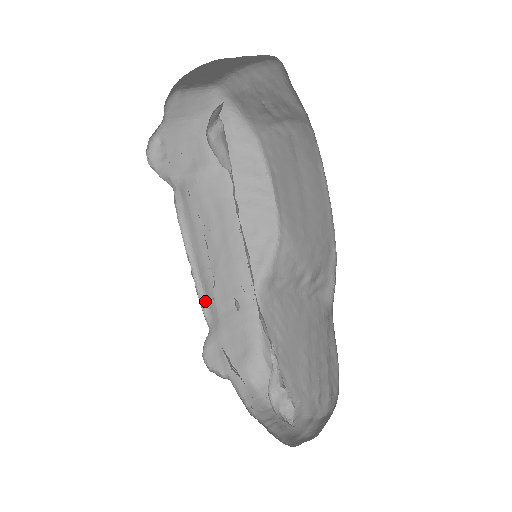
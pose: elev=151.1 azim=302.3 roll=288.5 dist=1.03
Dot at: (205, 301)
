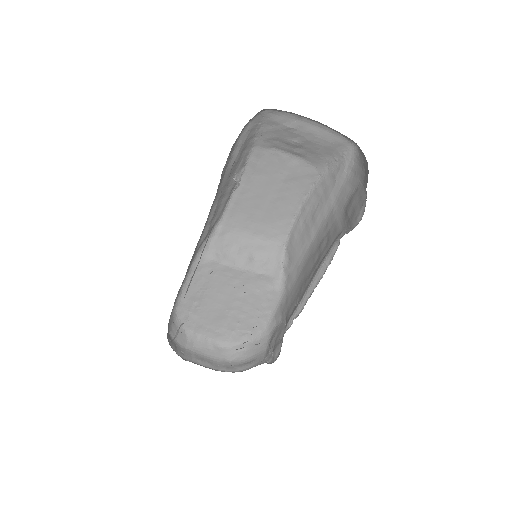
Dot at: occluded
